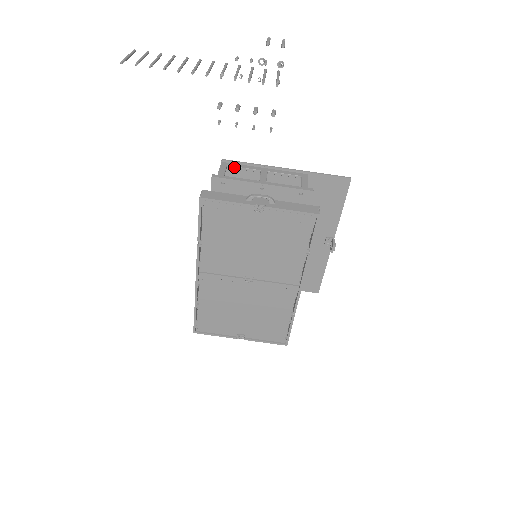
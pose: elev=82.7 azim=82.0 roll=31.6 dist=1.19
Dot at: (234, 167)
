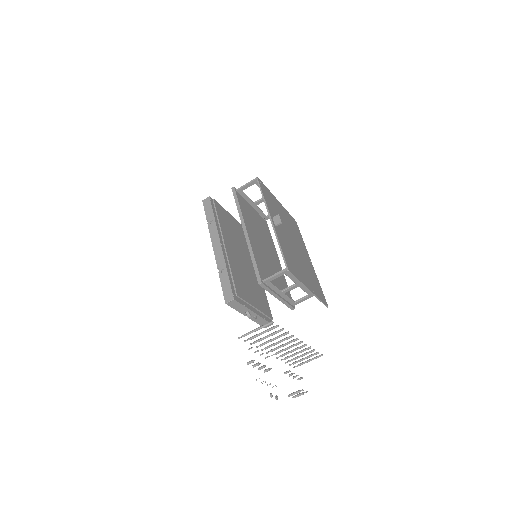
Dot at: occluded
